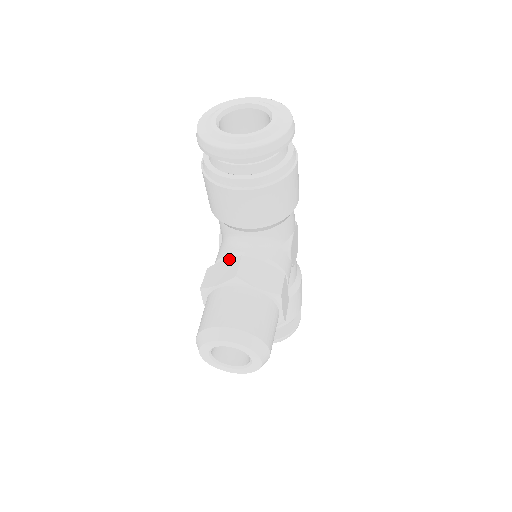
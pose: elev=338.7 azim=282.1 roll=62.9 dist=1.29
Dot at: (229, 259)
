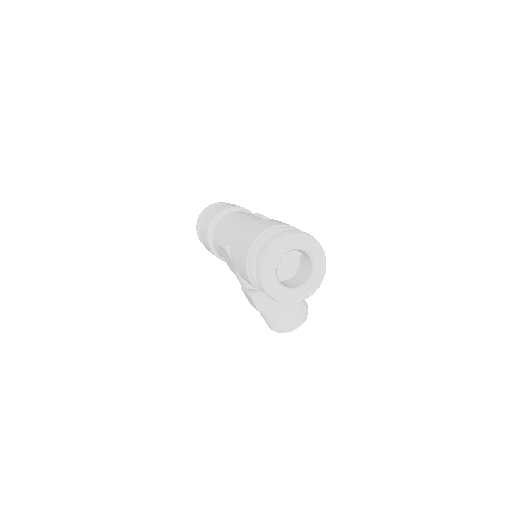
Dot at: occluded
